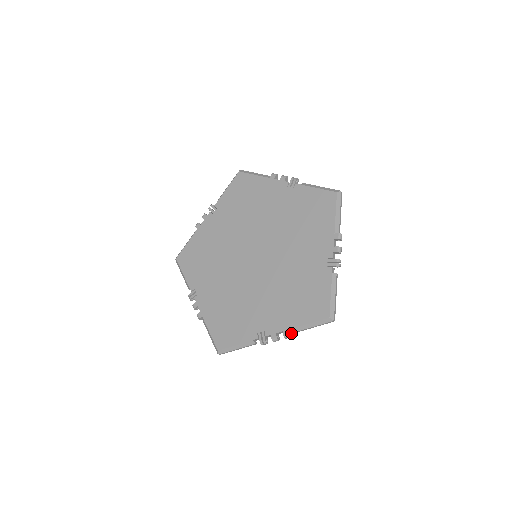
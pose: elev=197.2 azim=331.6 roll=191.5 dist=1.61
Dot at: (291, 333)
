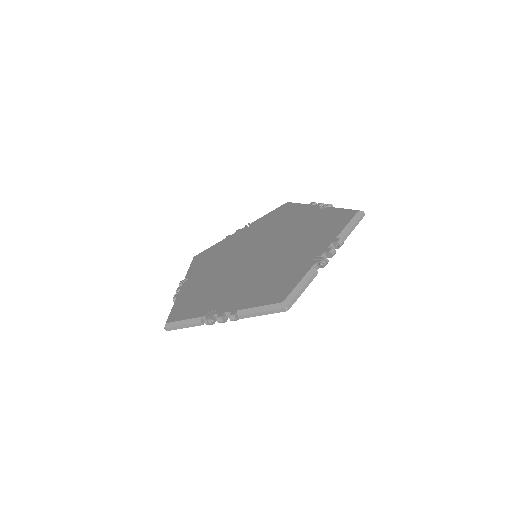
Dot at: (341, 241)
